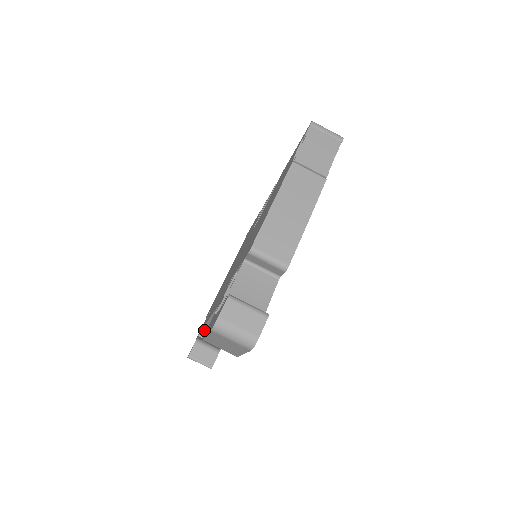
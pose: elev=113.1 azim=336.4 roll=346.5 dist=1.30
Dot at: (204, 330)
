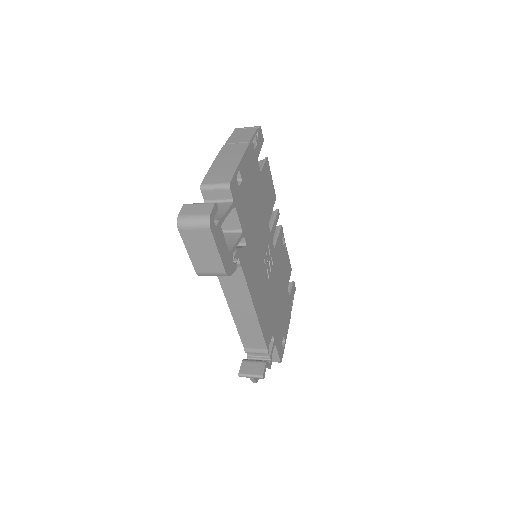
Dot at: (246, 348)
